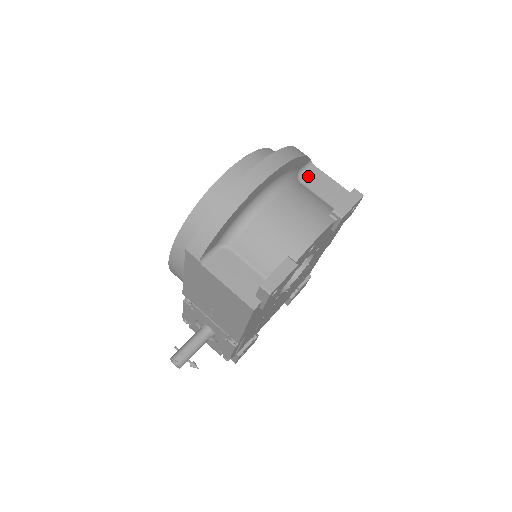
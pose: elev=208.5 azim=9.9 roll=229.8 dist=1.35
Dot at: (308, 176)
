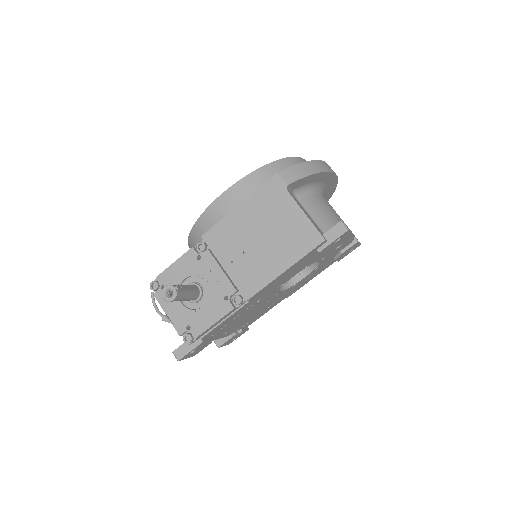
Dot at: occluded
